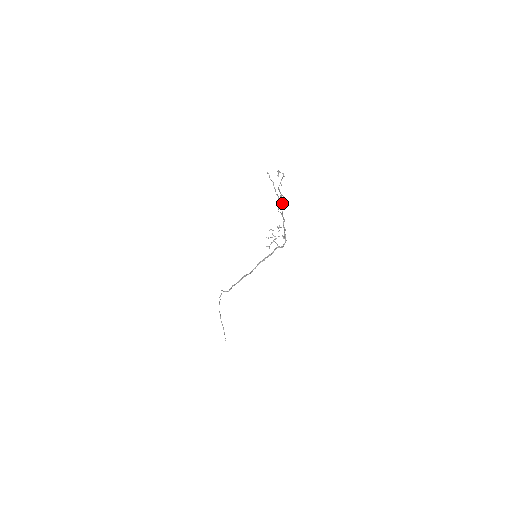
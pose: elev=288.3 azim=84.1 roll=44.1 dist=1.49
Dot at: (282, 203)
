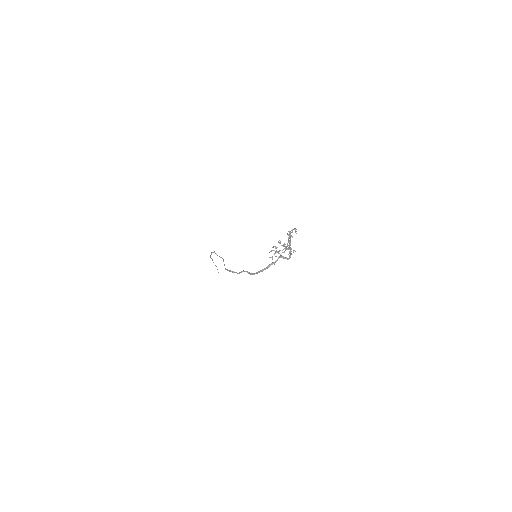
Dot at: (290, 239)
